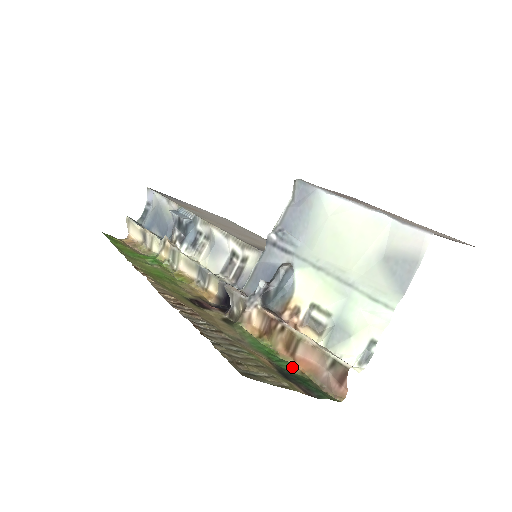
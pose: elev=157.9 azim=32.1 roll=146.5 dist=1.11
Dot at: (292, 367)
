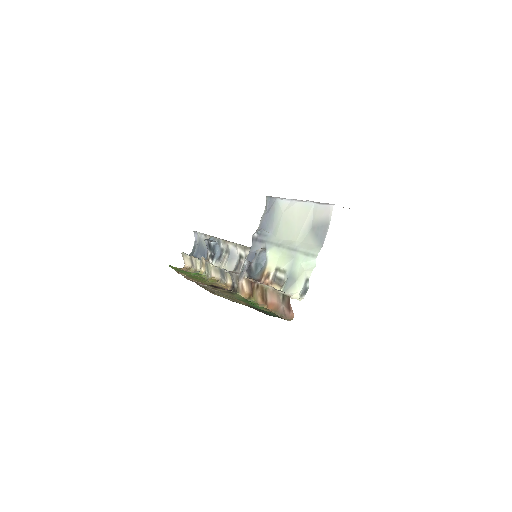
Dot at: (264, 309)
